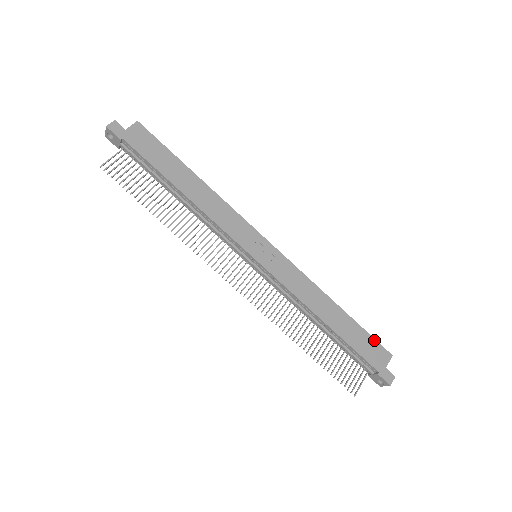
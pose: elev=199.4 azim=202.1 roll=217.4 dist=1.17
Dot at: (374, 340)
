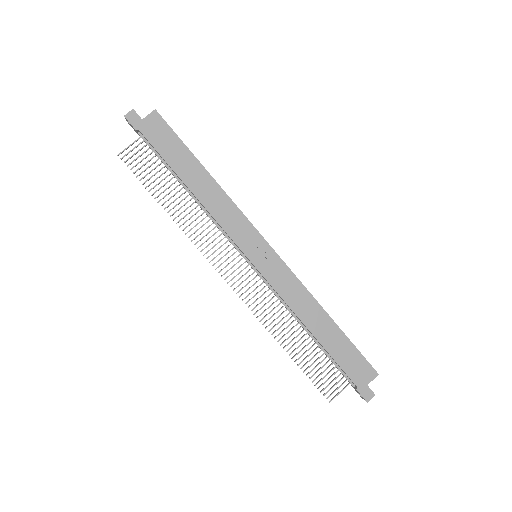
Dot at: (362, 356)
